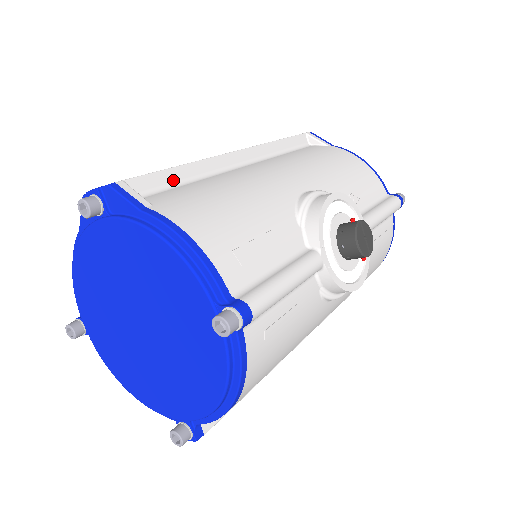
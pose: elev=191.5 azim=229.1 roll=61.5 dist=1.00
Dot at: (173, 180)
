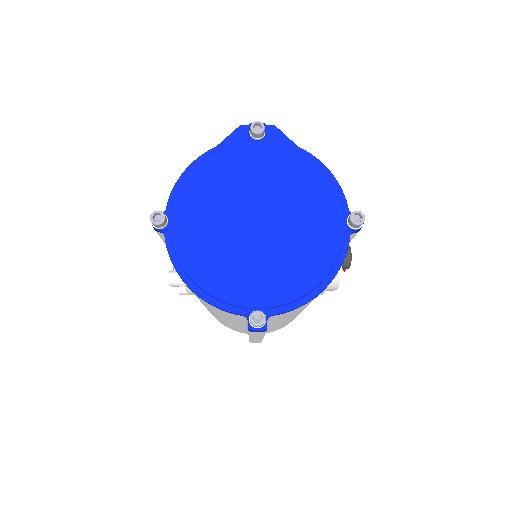
Dot at: occluded
